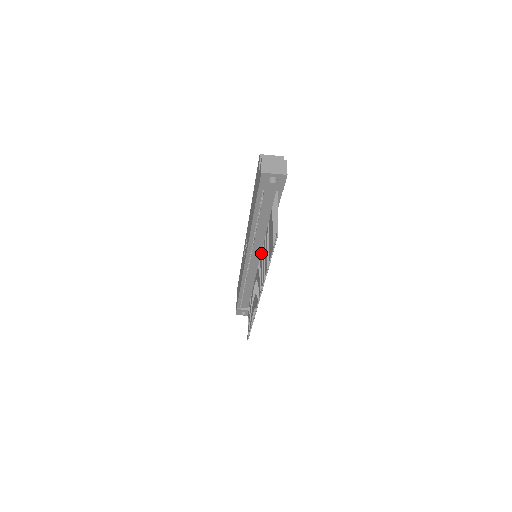
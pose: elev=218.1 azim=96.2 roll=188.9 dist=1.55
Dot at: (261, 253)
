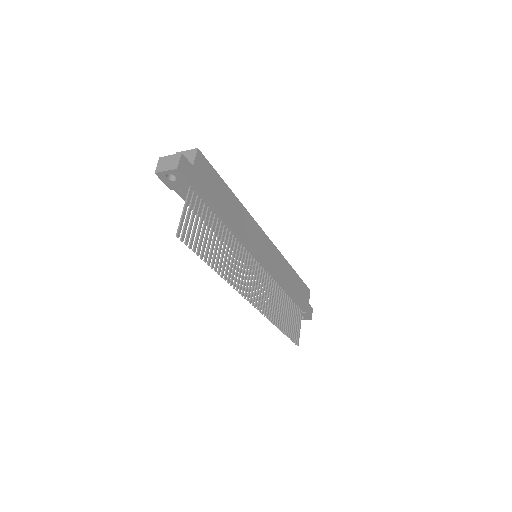
Dot at: (248, 253)
